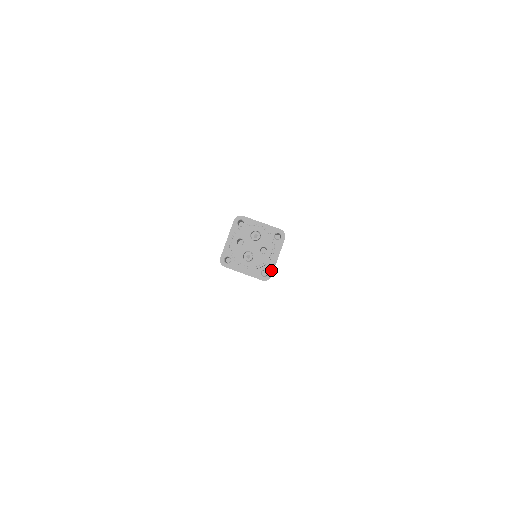
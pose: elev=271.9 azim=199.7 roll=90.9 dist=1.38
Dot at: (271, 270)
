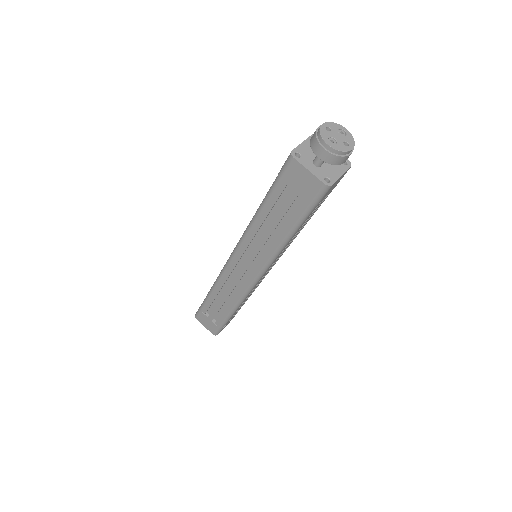
Dot at: (334, 181)
